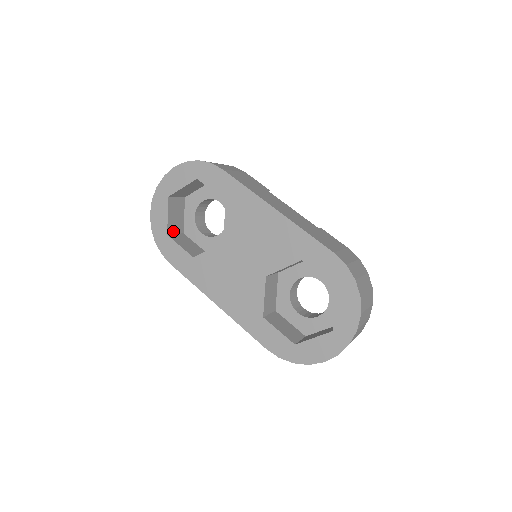
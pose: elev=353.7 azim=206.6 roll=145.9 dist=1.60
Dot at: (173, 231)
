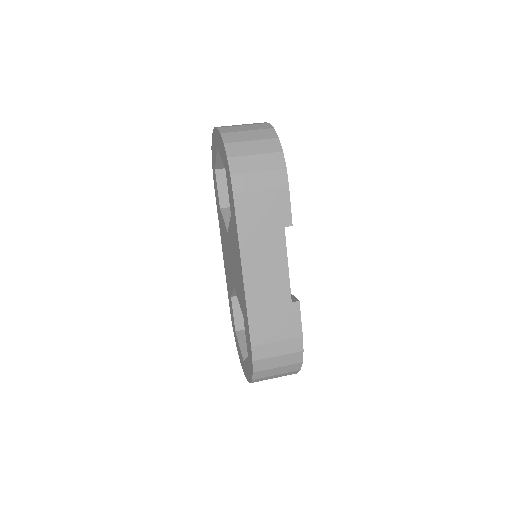
Dot at: occluded
